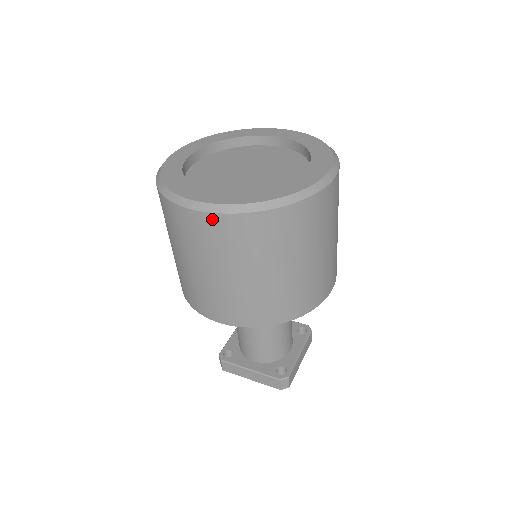
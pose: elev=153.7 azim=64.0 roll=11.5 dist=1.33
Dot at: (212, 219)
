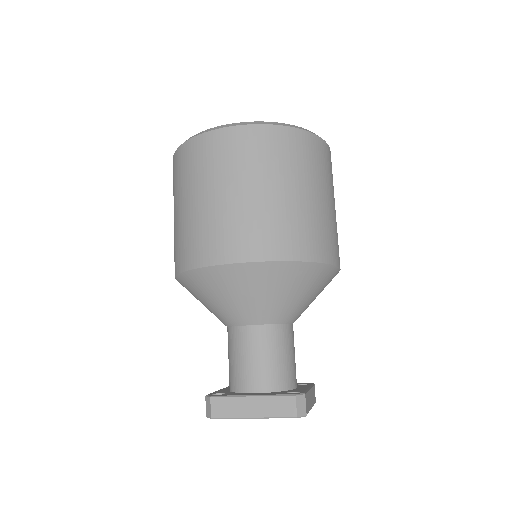
Dot at: (241, 131)
